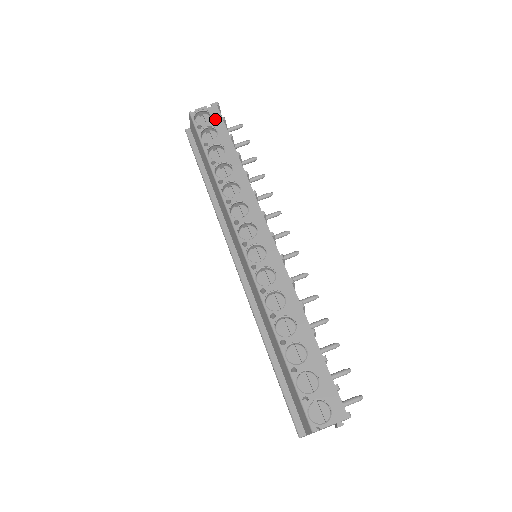
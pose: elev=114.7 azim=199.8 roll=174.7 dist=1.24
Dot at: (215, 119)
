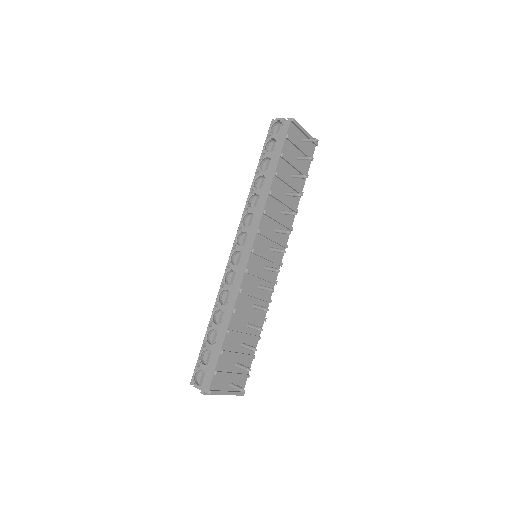
Dot at: (282, 134)
